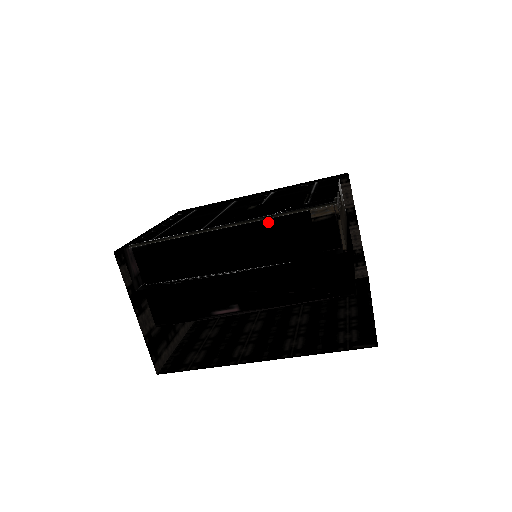
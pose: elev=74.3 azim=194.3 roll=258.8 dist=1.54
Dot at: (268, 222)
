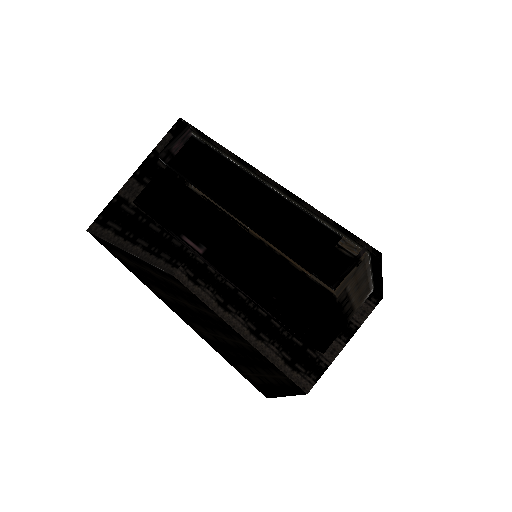
Dot at: (303, 215)
